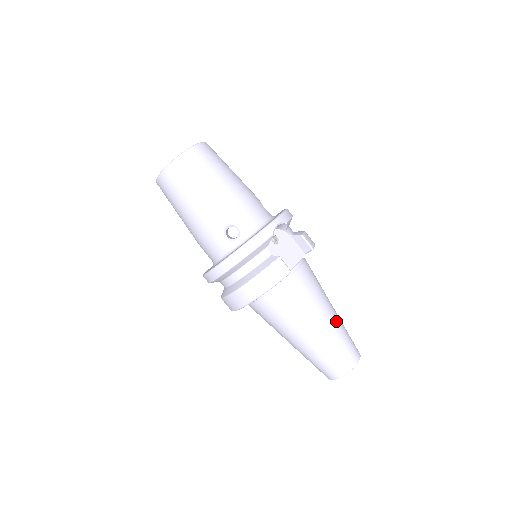
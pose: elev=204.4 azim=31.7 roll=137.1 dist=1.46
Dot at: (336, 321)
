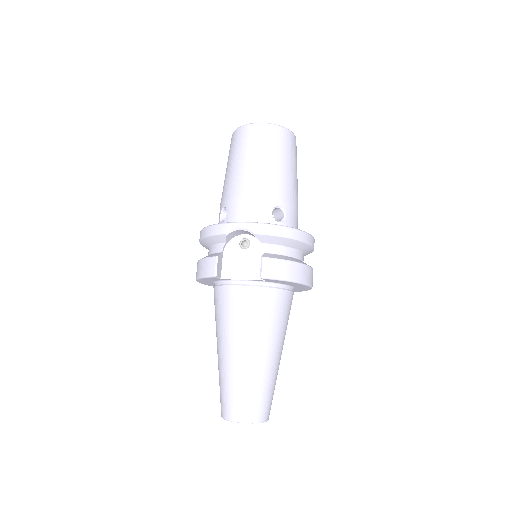
Dot at: (247, 365)
